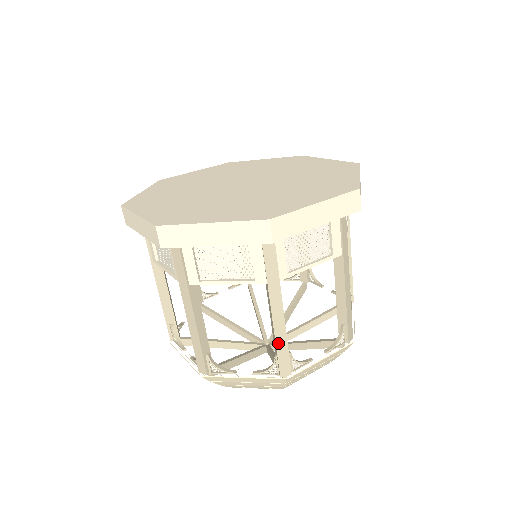
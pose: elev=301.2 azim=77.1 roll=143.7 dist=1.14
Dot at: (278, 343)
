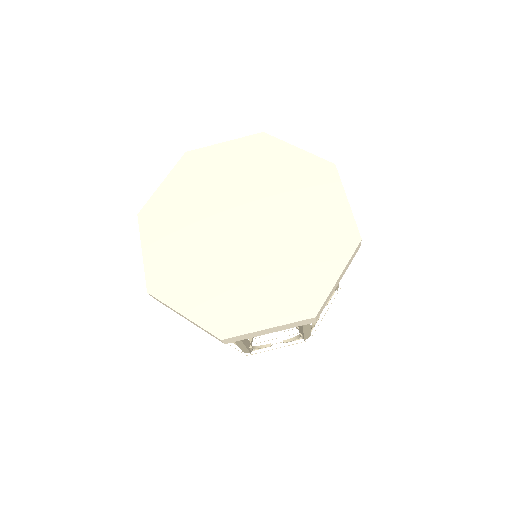
Dot at: (305, 333)
